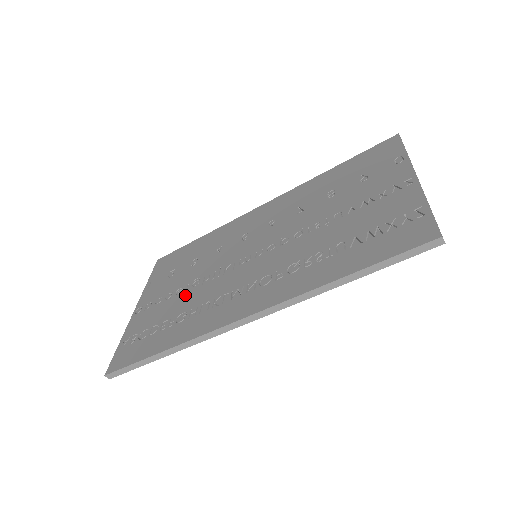
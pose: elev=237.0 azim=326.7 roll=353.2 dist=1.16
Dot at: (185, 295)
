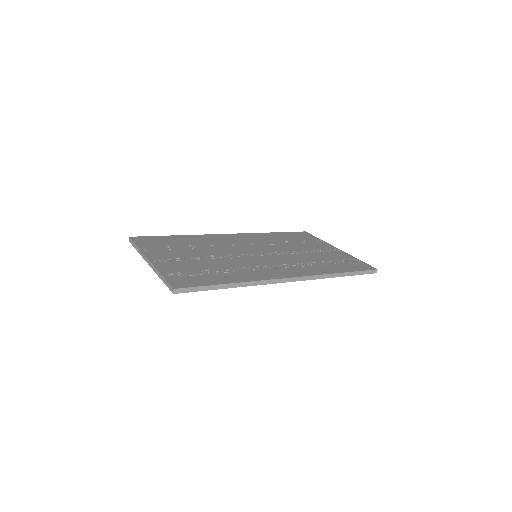
Dot at: (211, 261)
